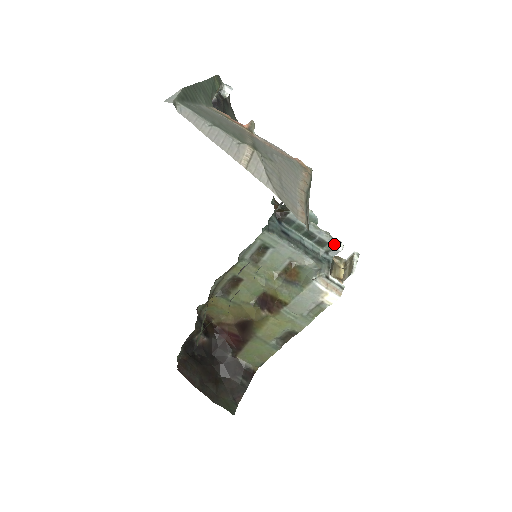
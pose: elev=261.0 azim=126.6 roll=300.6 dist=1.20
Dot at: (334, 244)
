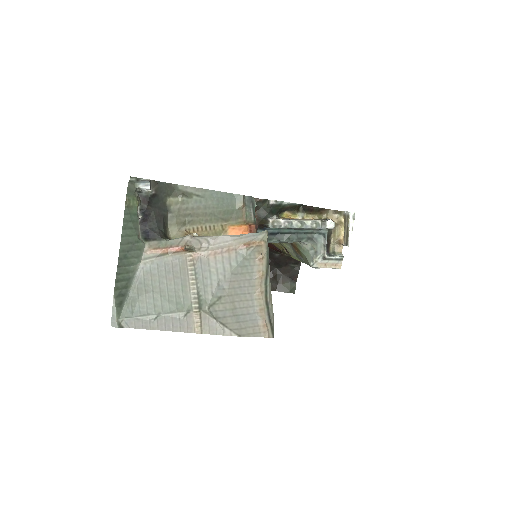
Dot at: occluded
